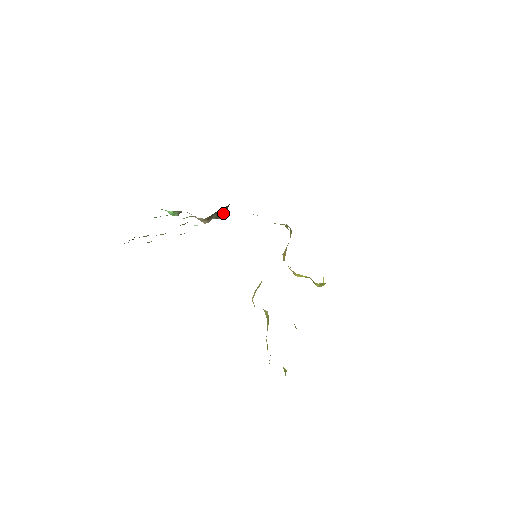
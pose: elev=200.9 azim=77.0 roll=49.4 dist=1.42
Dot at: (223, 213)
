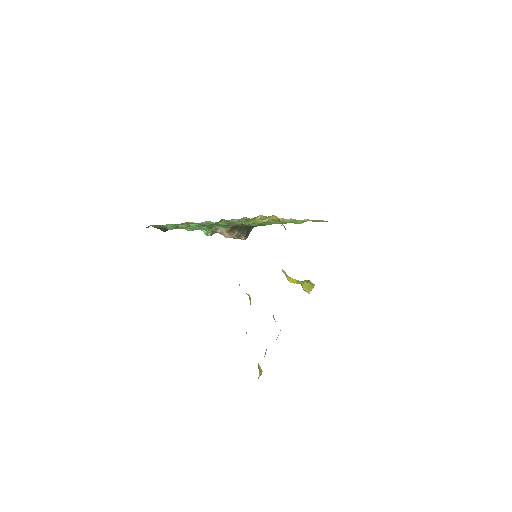
Dot at: (245, 233)
